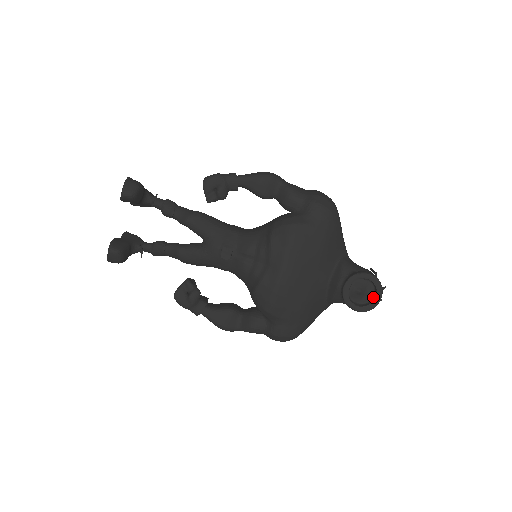
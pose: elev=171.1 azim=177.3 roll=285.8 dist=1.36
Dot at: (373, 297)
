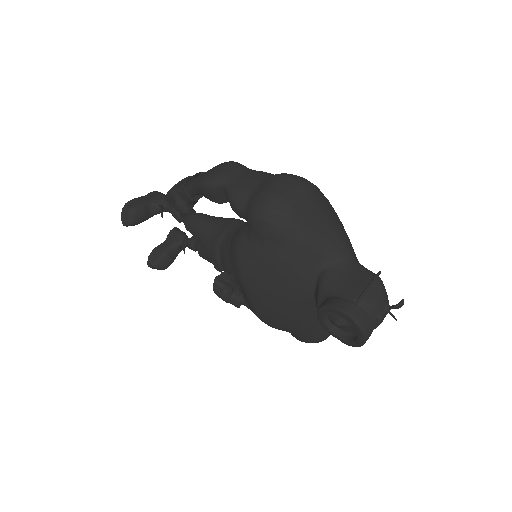
Dot at: occluded
